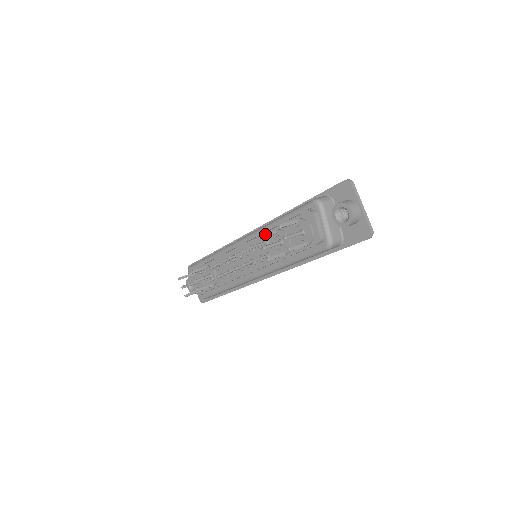
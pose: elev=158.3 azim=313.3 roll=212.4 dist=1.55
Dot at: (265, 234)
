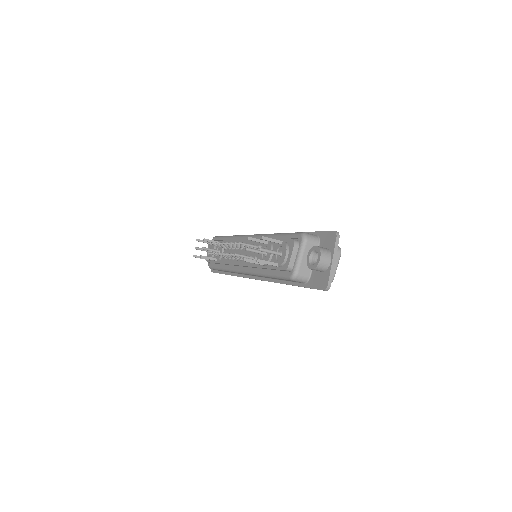
Dot at: (255, 239)
